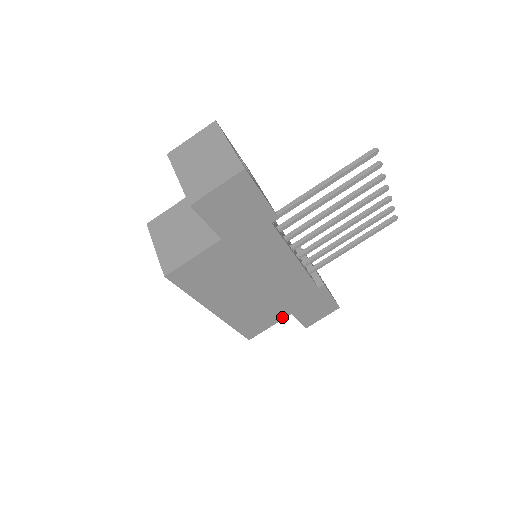
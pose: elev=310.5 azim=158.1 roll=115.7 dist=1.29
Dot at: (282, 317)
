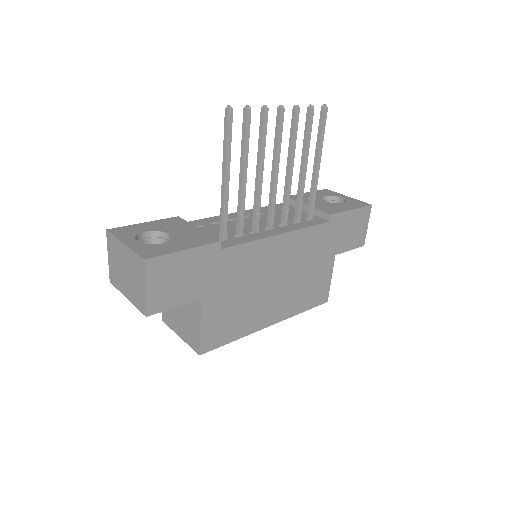
Dot at: (331, 265)
